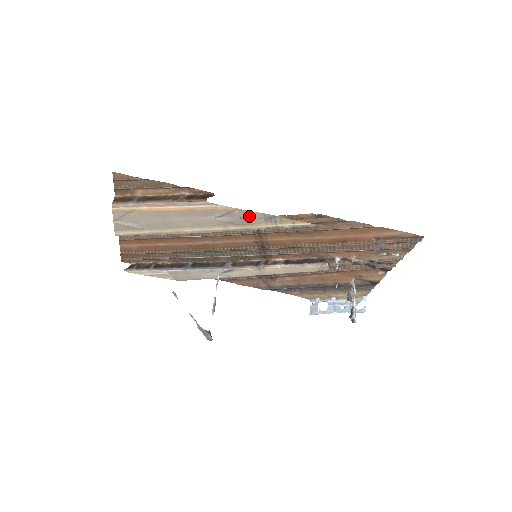
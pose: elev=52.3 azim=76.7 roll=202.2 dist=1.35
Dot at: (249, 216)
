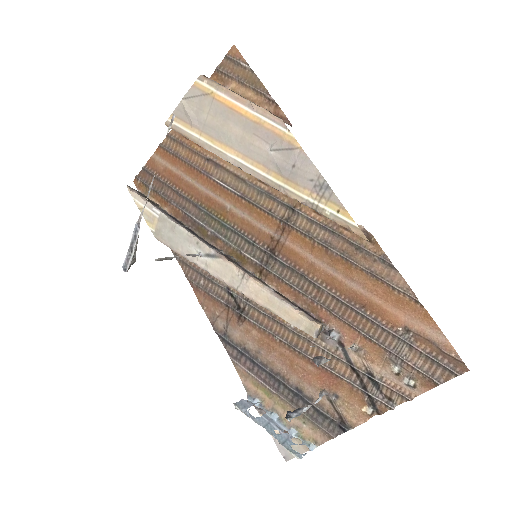
Dot at: (303, 168)
